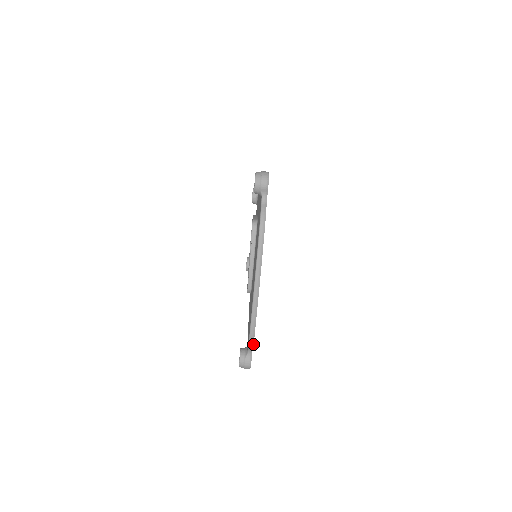
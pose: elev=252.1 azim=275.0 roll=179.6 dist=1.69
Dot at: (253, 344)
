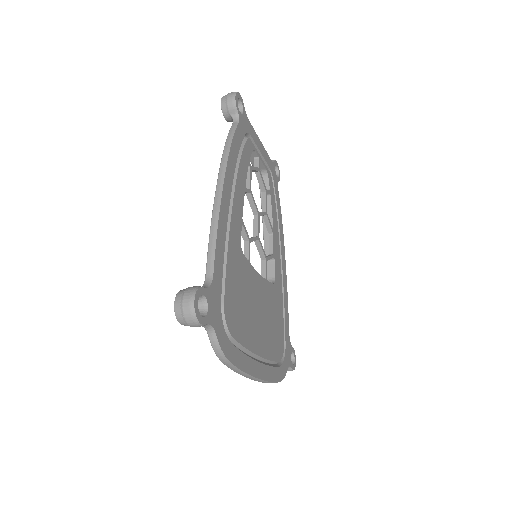
Dot at: (284, 377)
